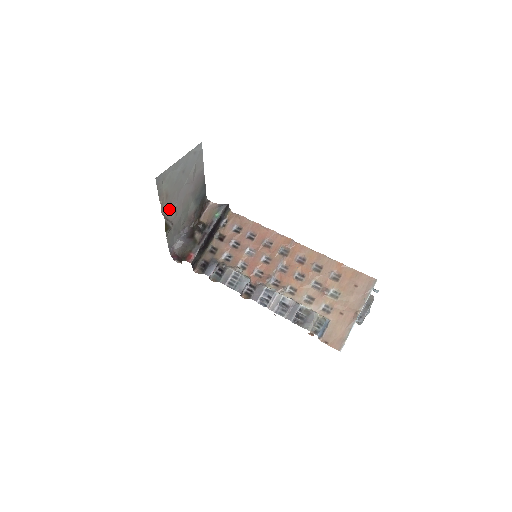
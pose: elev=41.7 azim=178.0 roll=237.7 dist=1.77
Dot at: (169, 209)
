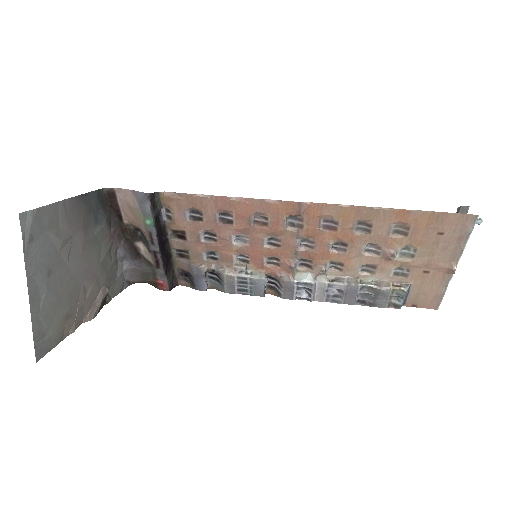
Dot at: (84, 302)
